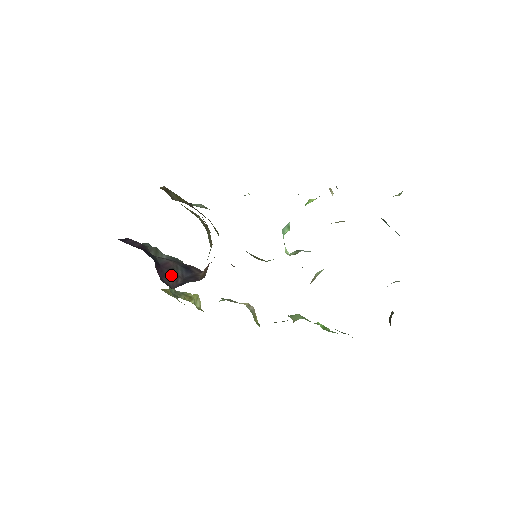
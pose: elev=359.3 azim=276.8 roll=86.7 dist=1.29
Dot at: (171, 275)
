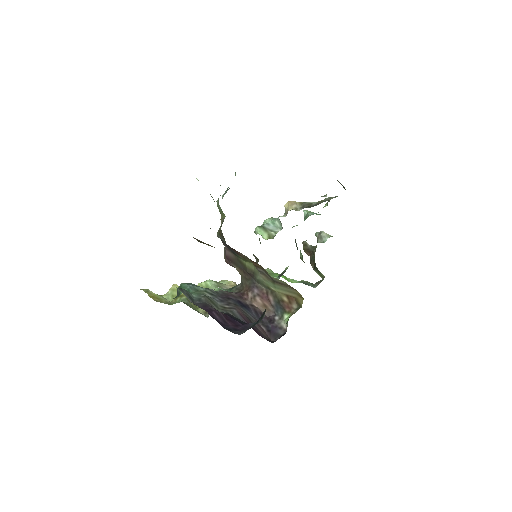
Dot at: (257, 327)
